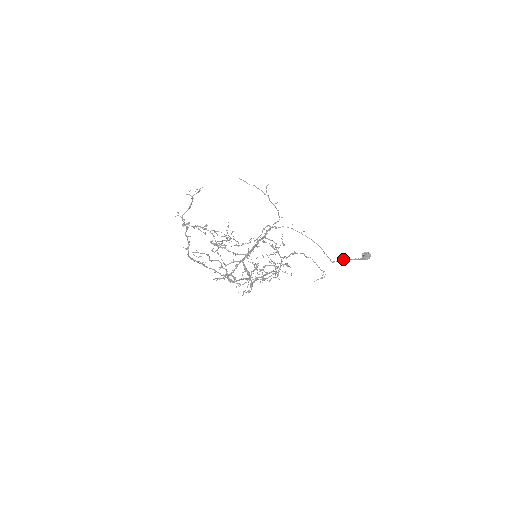
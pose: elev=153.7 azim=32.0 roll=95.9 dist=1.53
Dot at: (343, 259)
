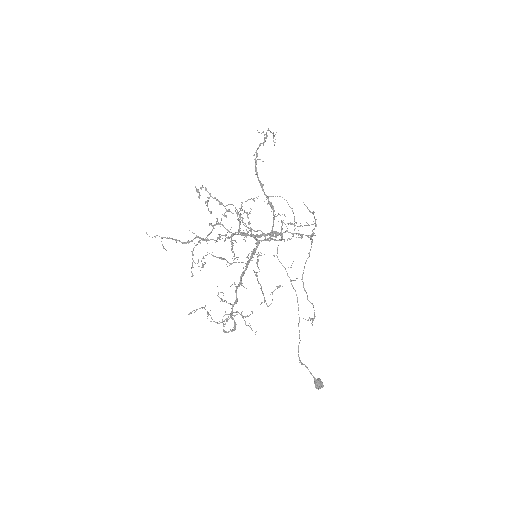
Dot at: occluded
